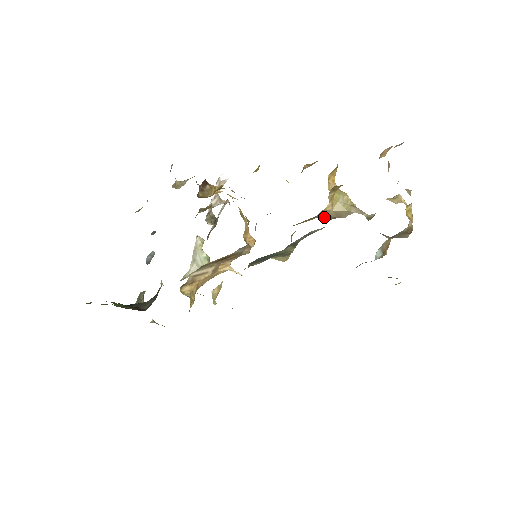
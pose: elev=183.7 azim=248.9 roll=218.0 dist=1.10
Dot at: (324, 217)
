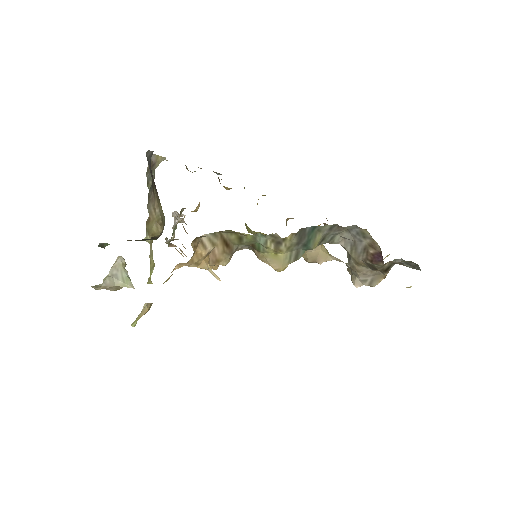
Dot at: (308, 255)
